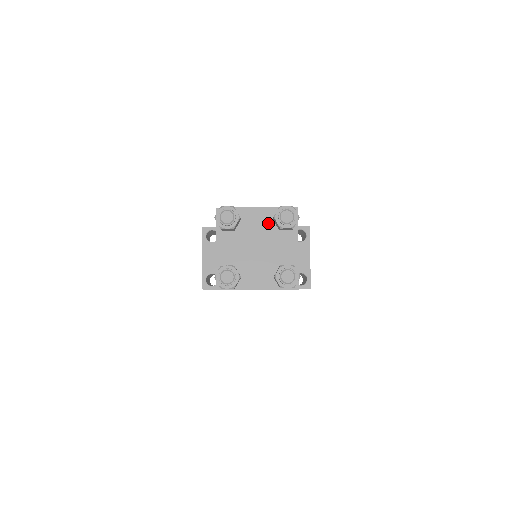
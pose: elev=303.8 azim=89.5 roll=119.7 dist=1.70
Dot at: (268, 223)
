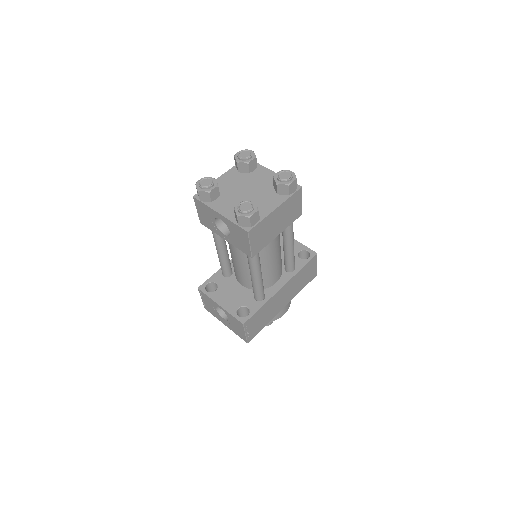
Dot at: (238, 176)
